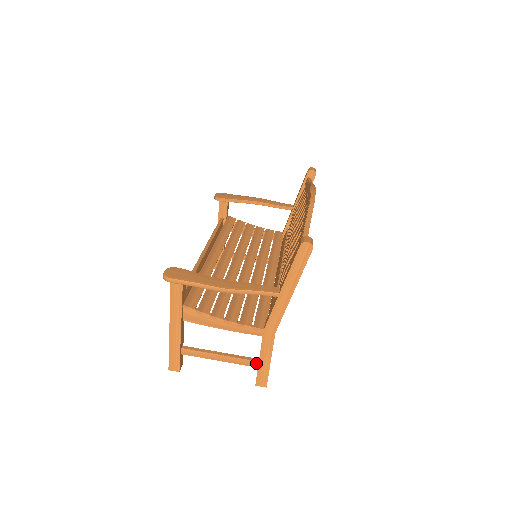
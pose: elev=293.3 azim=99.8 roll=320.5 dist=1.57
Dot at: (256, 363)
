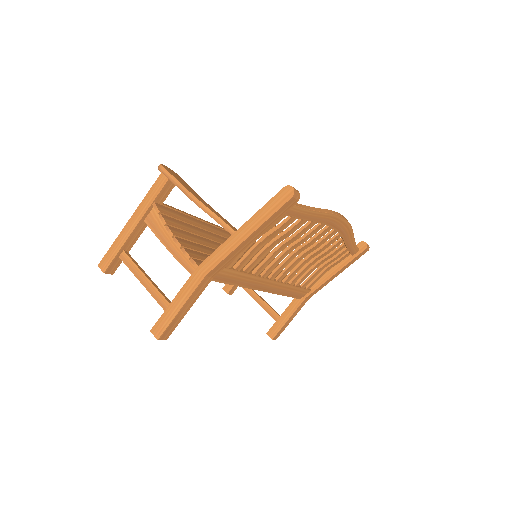
Dot at: (168, 306)
